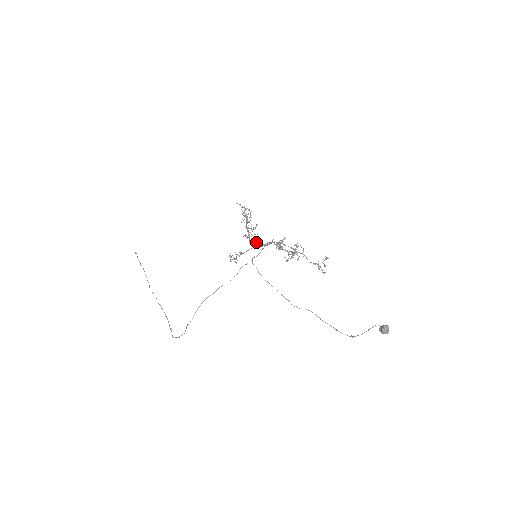
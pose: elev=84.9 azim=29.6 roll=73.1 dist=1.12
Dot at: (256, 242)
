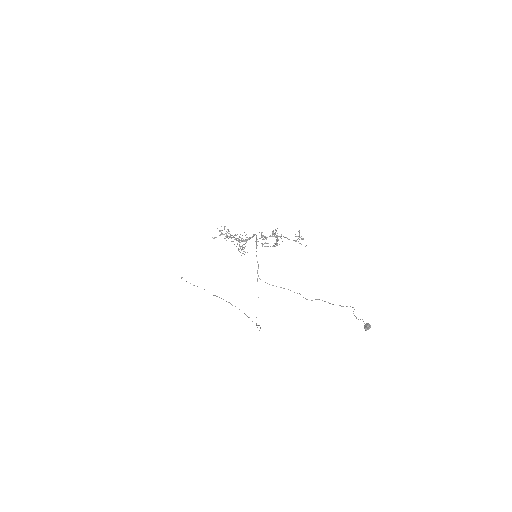
Dot at: (246, 237)
